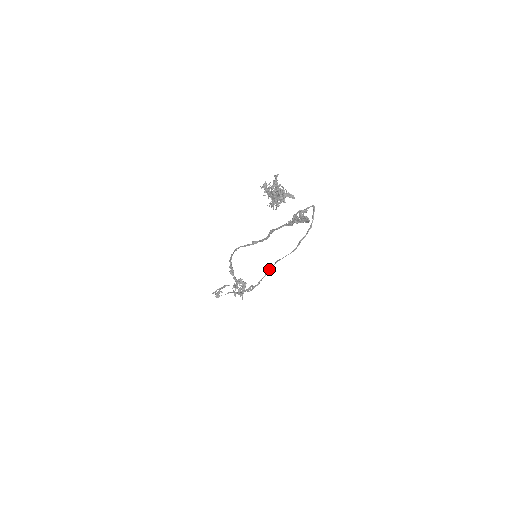
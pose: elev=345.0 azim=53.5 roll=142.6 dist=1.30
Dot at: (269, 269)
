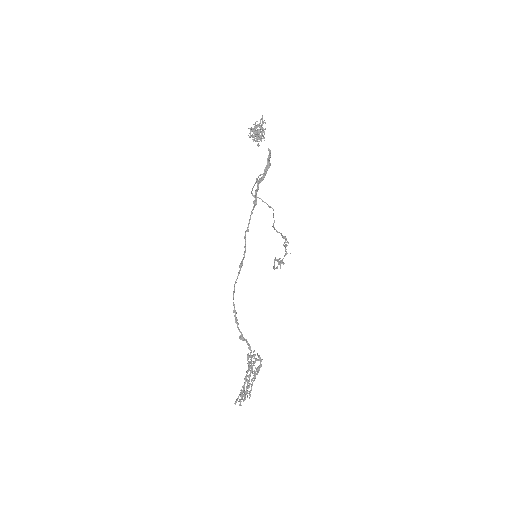
Dot at: (277, 231)
